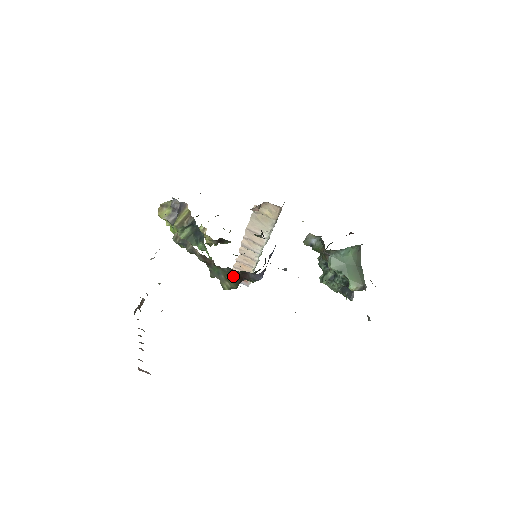
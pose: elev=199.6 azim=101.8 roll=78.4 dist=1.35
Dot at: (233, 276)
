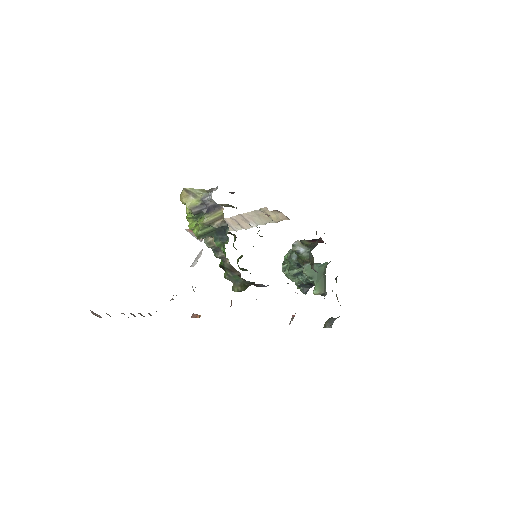
Dot at: (248, 285)
